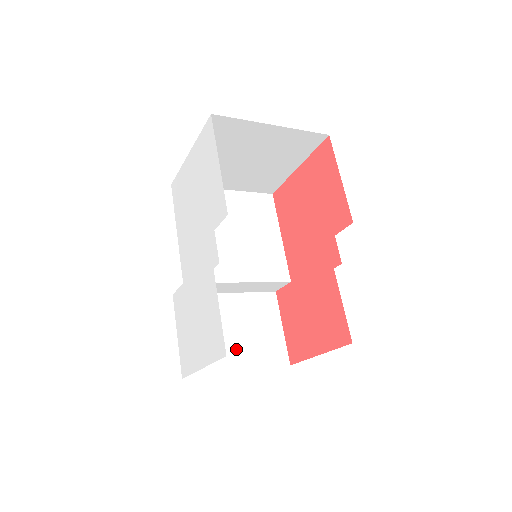
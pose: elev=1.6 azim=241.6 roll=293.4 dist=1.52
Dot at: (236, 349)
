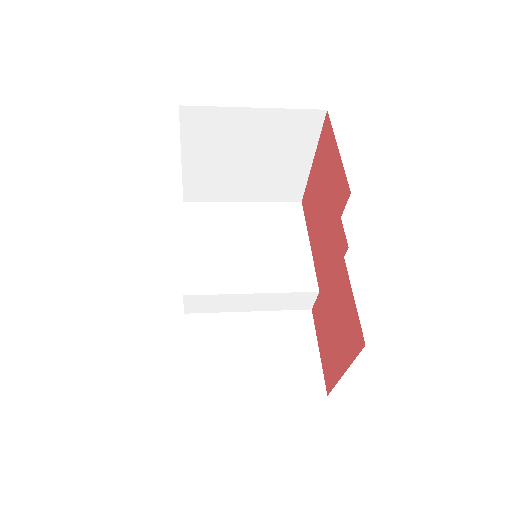
Dot at: (255, 374)
